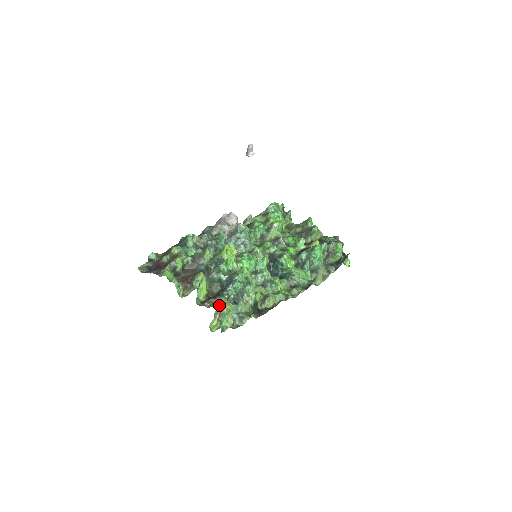
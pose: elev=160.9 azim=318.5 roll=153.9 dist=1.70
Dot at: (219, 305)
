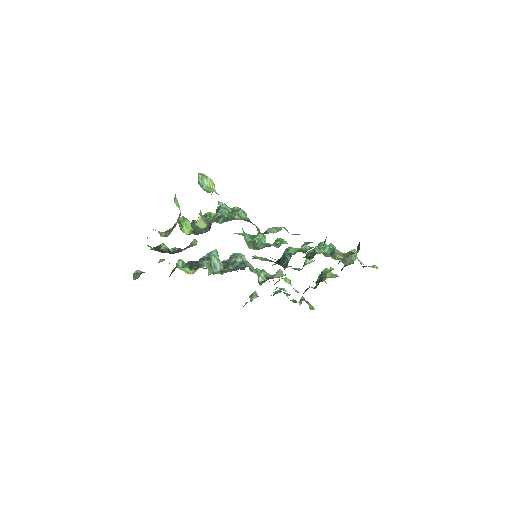
Dot at: occluded
